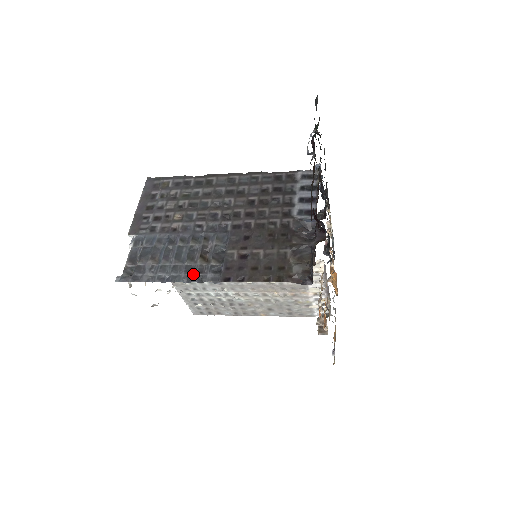
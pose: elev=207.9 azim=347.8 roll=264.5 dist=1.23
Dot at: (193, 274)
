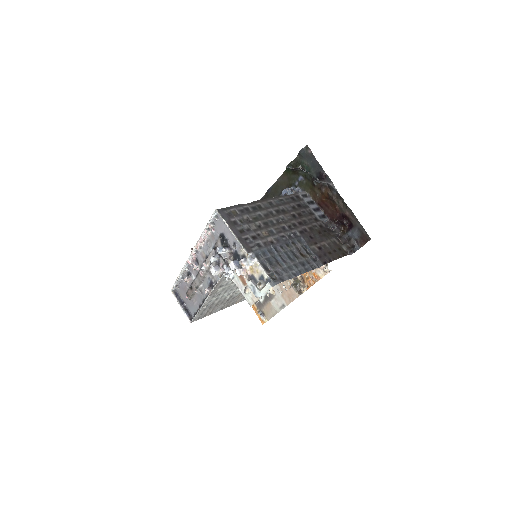
Dot at: (307, 266)
